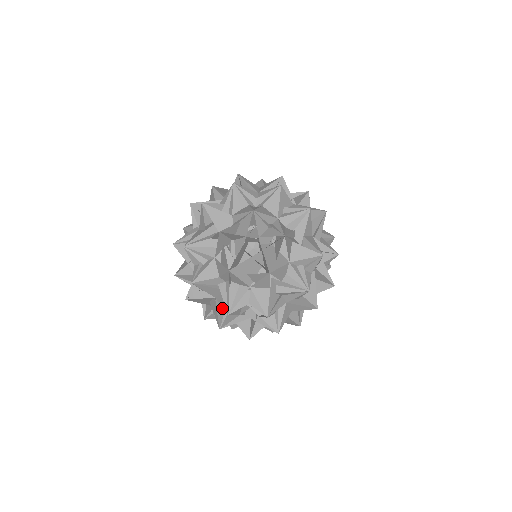
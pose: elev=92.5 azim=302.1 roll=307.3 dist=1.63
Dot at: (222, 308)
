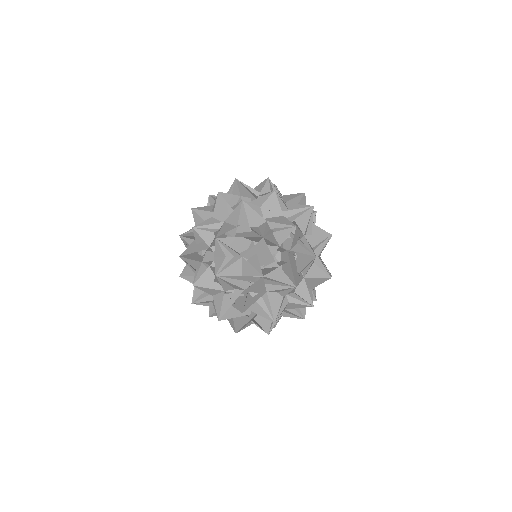
Dot at: occluded
